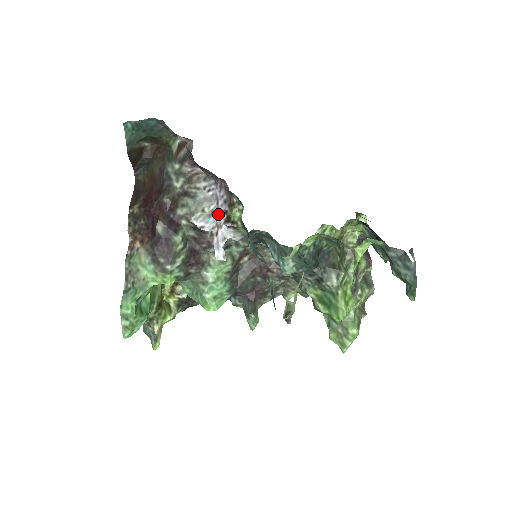
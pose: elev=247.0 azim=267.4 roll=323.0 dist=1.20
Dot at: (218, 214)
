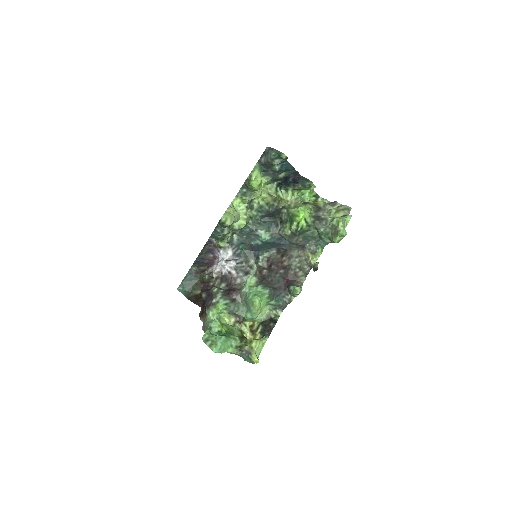
Dot at: occluded
